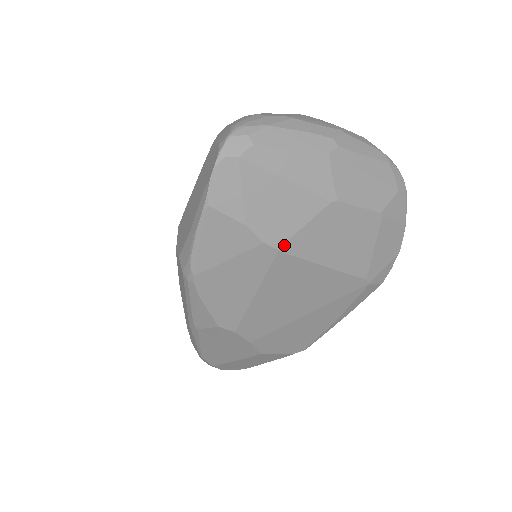
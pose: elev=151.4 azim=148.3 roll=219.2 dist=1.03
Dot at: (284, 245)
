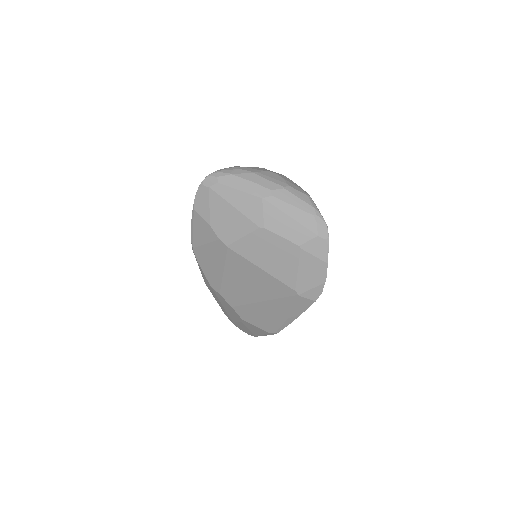
Dot at: (231, 245)
